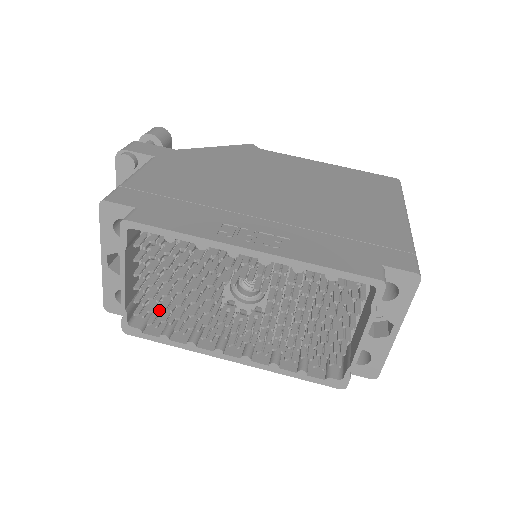
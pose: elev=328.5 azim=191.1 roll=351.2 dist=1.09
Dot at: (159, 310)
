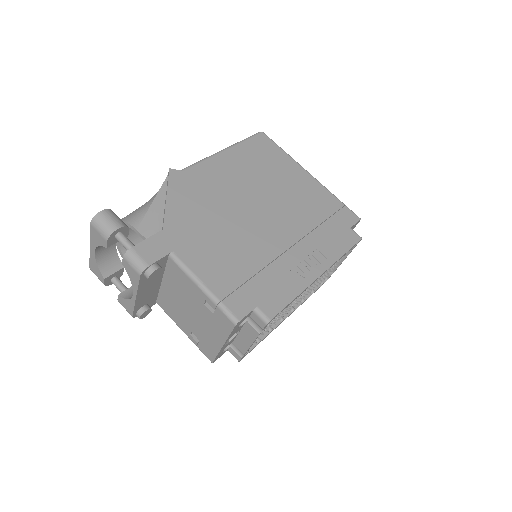
Dot at: occluded
